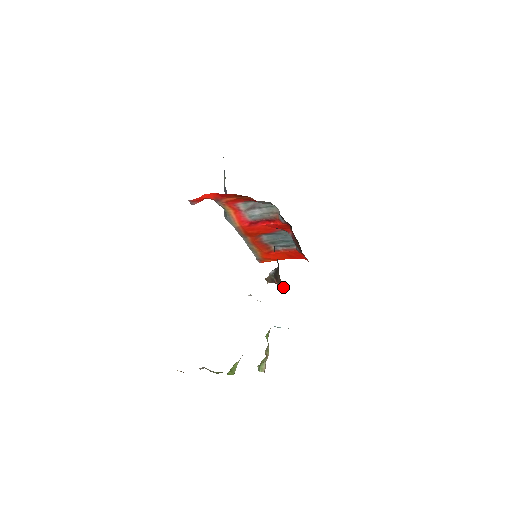
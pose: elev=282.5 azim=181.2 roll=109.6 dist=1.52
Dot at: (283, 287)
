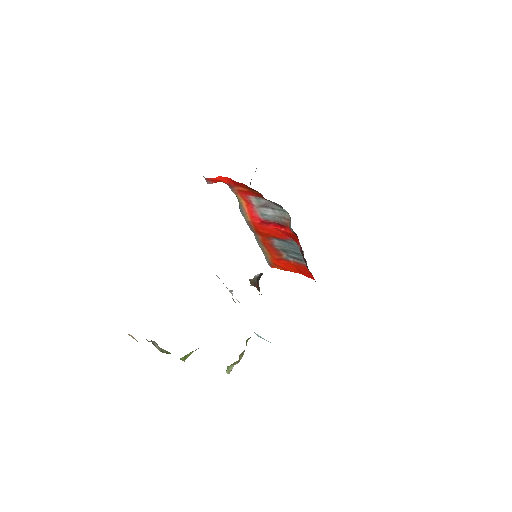
Dot at: occluded
